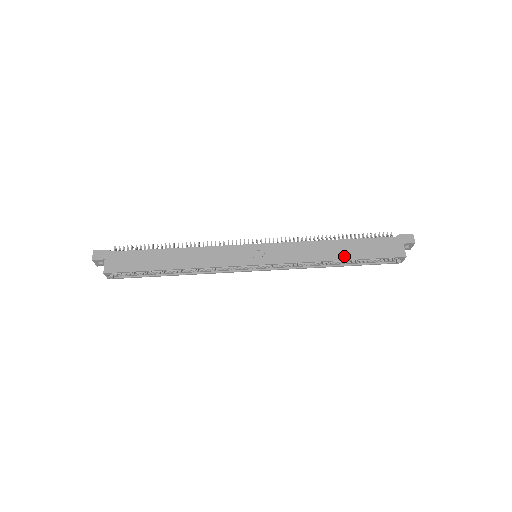
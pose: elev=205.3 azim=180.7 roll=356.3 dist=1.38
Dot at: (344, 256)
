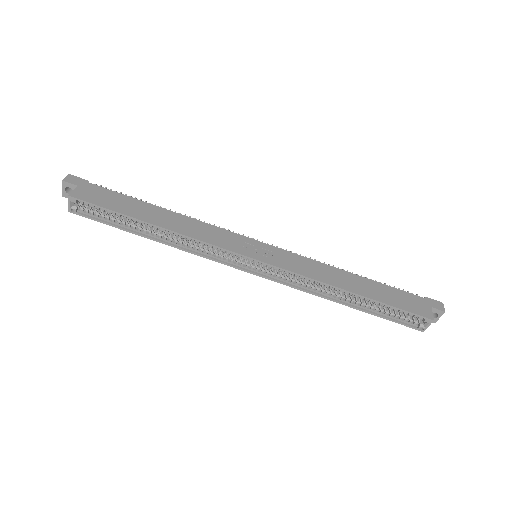
Dot at: (361, 291)
